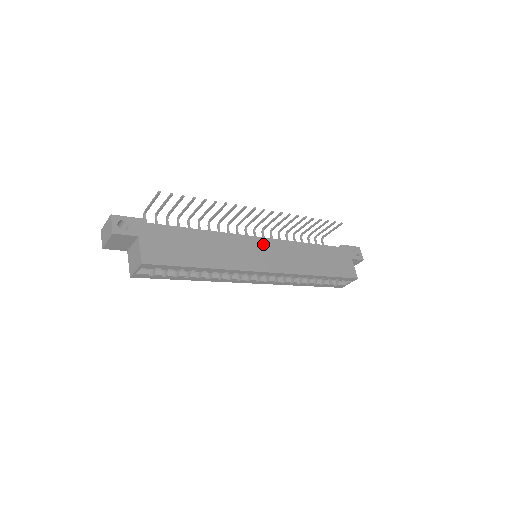
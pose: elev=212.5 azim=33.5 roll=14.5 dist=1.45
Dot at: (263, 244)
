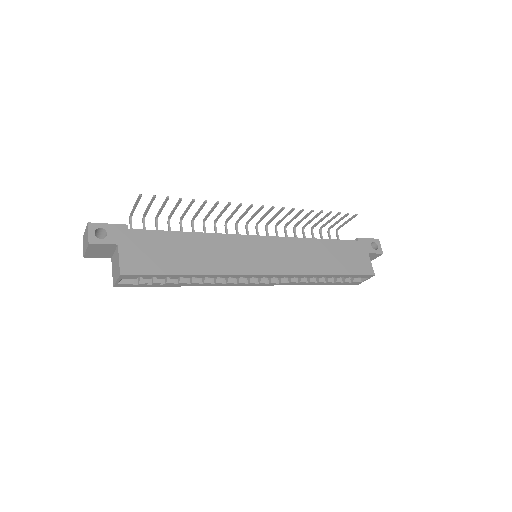
Dot at: (262, 243)
